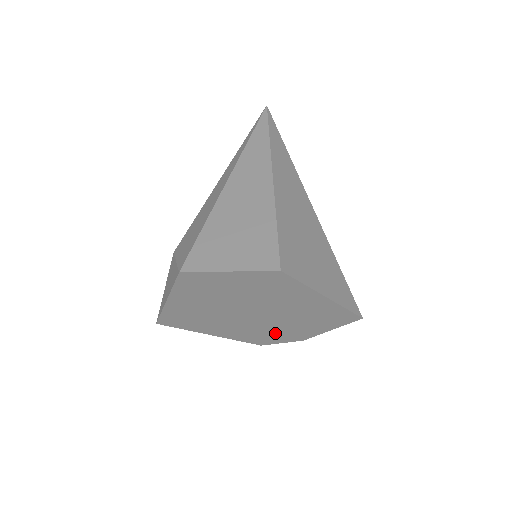
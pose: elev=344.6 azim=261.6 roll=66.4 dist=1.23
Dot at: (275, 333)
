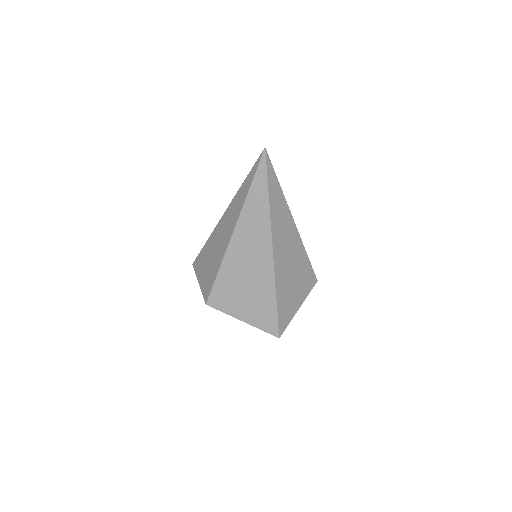
Dot at: occluded
